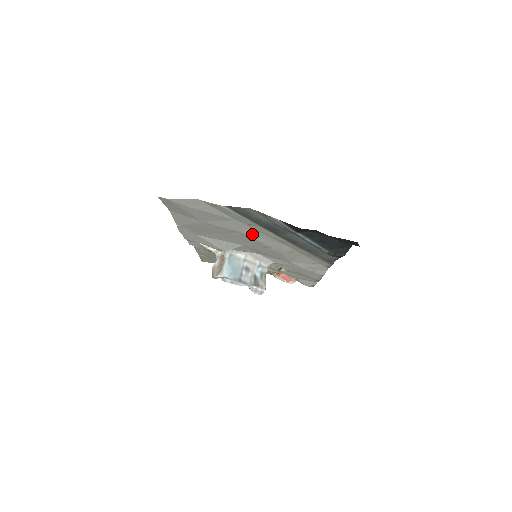
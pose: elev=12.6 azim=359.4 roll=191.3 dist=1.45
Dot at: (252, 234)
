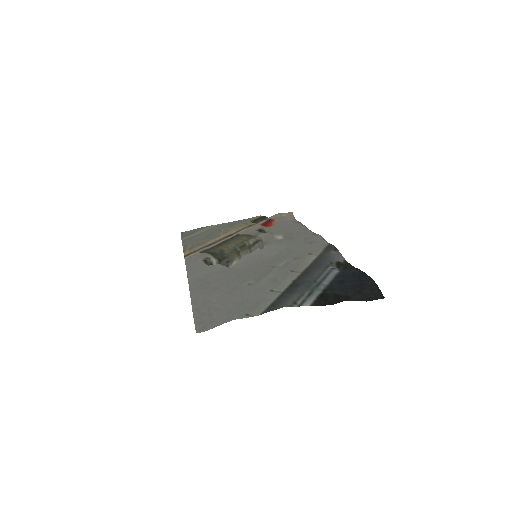
Dot at: (267, 280)
